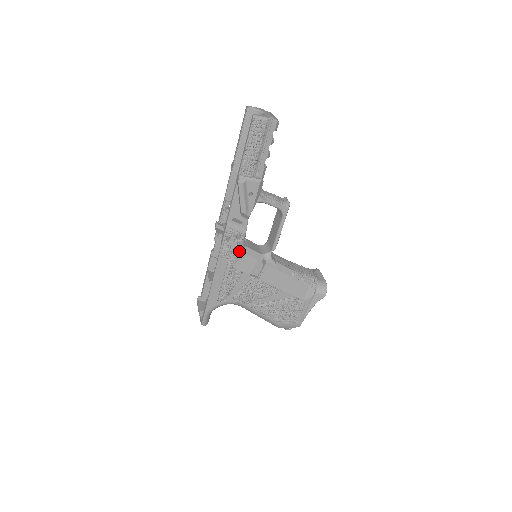
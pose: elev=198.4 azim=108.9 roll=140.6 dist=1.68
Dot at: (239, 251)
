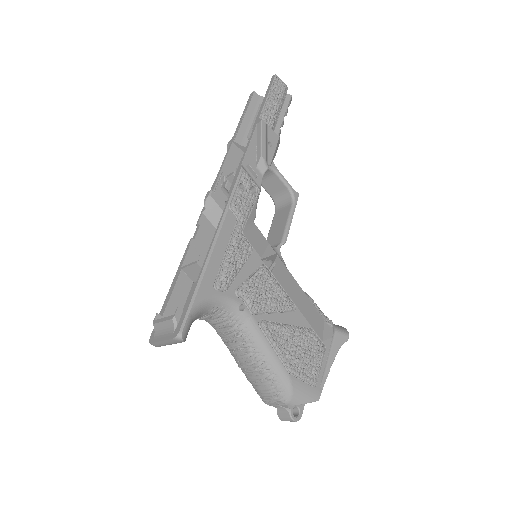
Dot at: (251, 213)
